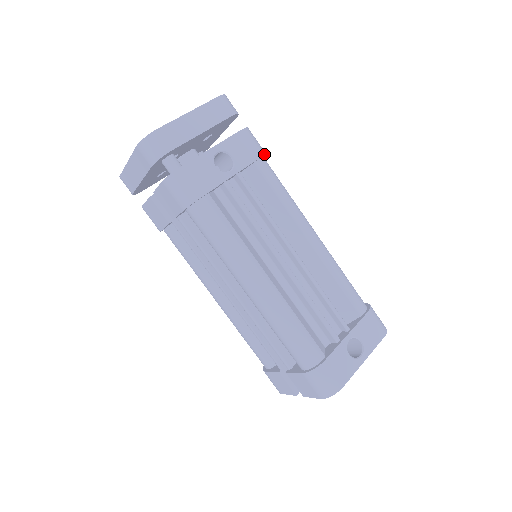
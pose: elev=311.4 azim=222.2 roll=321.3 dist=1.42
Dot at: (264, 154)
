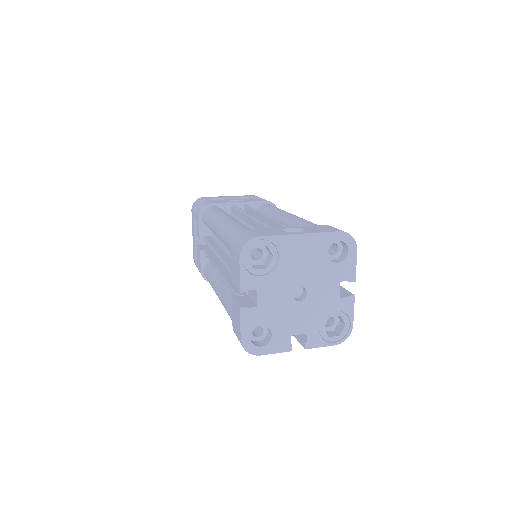
Dot at: (271, 202)
